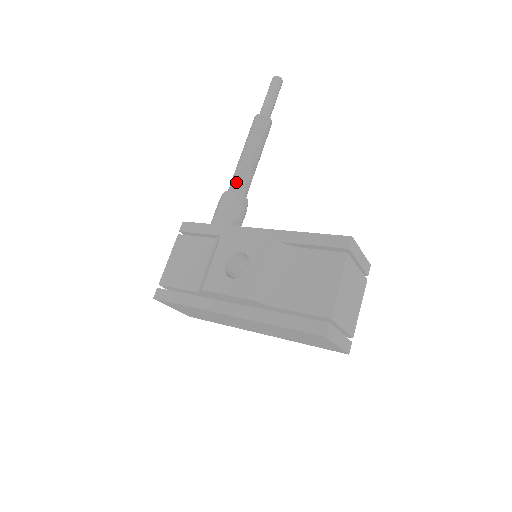
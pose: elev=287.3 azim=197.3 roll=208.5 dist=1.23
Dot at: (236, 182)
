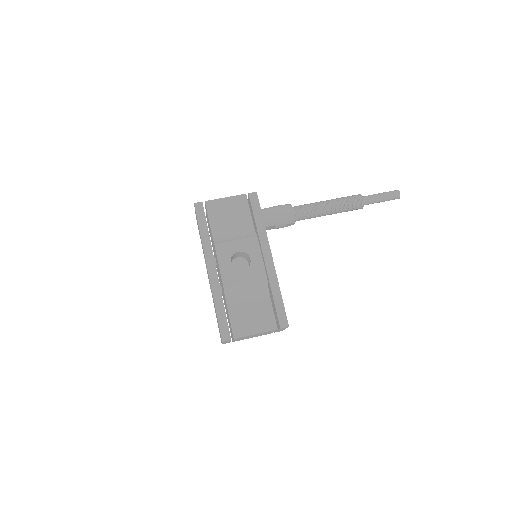
Dot at: (303, 211)
